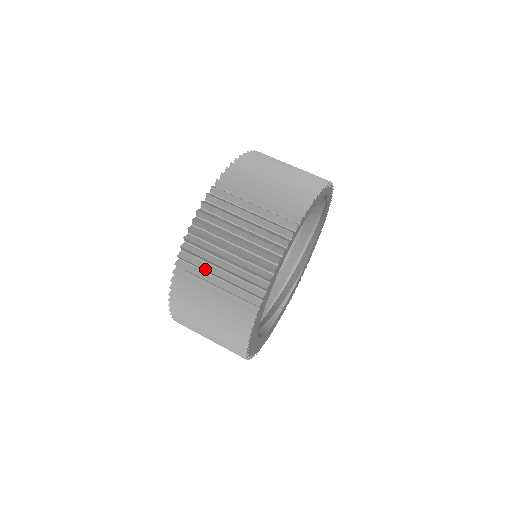
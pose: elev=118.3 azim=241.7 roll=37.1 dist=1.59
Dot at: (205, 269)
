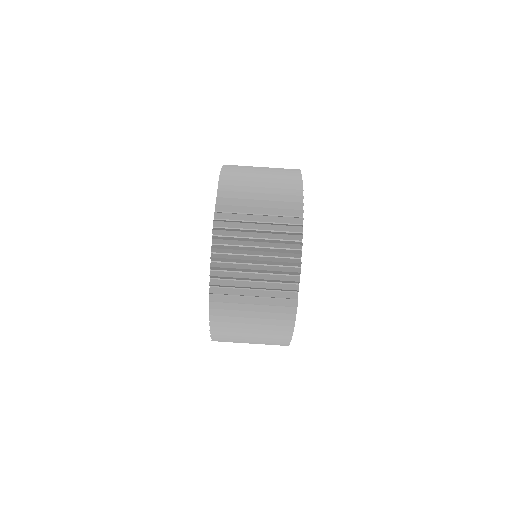
Dot at: (240, 286)
